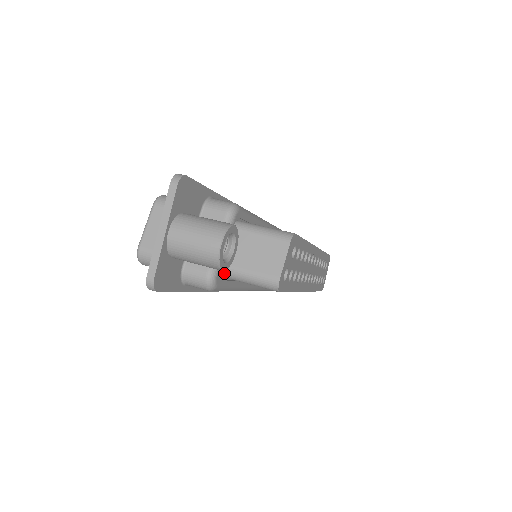
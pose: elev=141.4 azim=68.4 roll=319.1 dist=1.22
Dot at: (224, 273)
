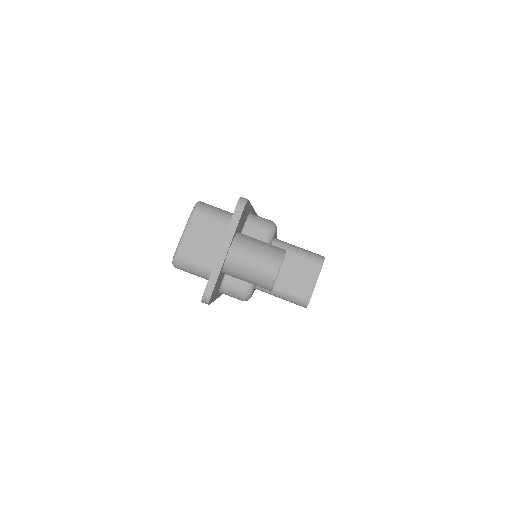
Dot at: (258, 286)
